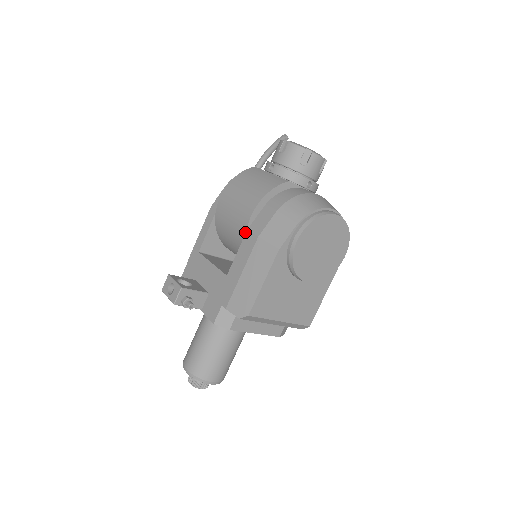
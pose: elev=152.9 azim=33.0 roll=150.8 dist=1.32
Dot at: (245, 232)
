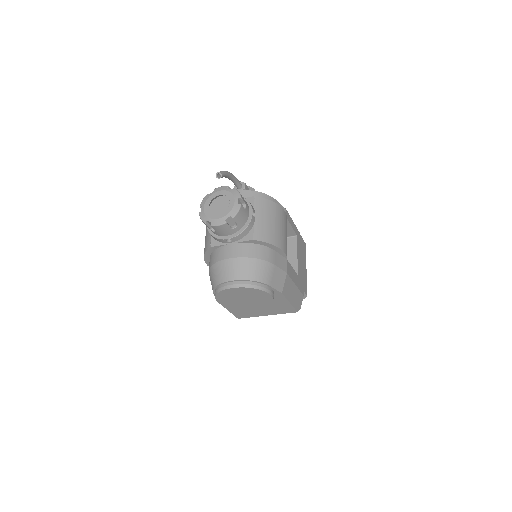
Dot at: occluded
